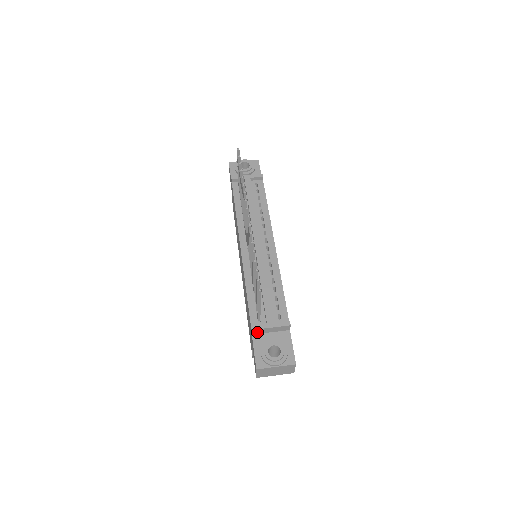
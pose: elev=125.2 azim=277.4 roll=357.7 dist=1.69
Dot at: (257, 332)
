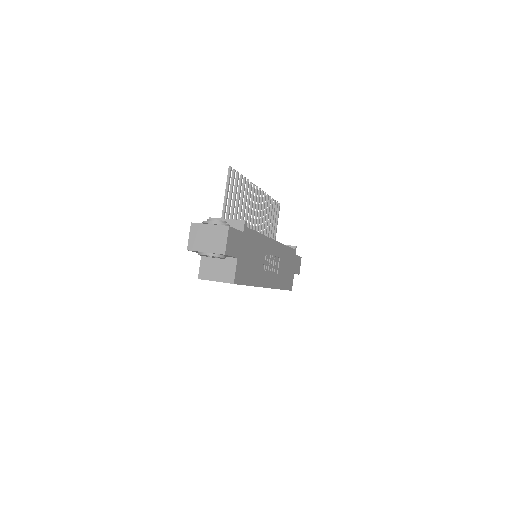
Dot at: occluded
